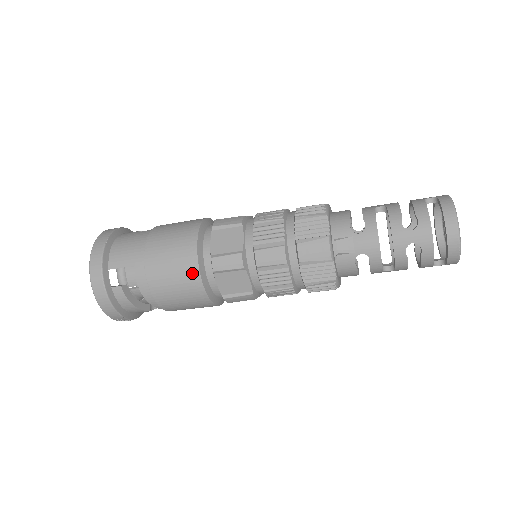
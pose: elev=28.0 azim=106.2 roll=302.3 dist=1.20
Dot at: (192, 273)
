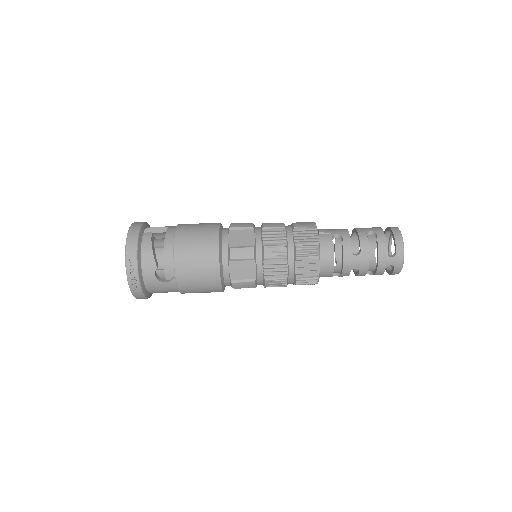
Dot at: (213, 227)
